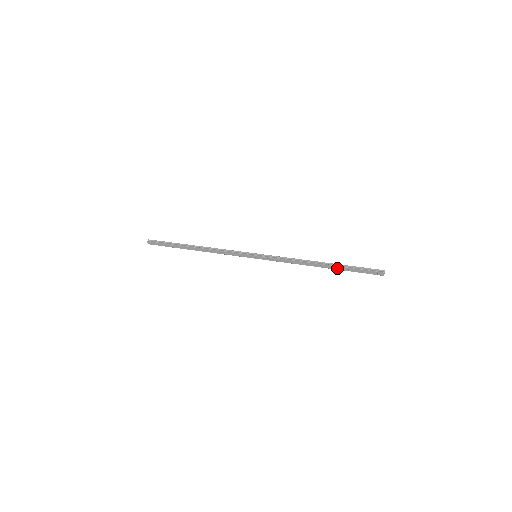
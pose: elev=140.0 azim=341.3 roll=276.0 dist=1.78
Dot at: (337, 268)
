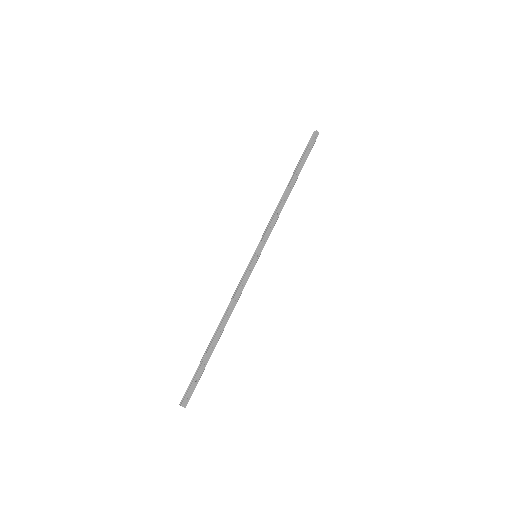
Dot at: (298, 172)
